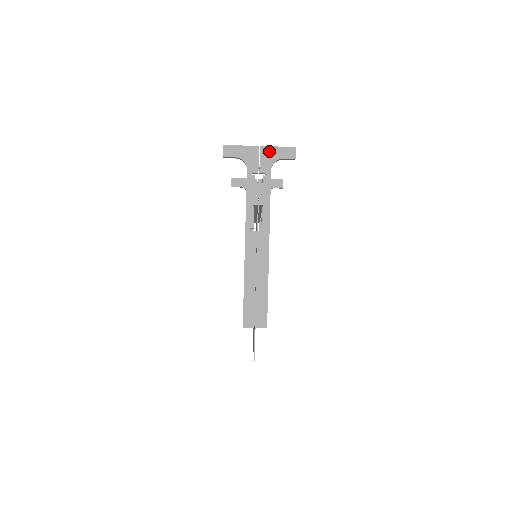
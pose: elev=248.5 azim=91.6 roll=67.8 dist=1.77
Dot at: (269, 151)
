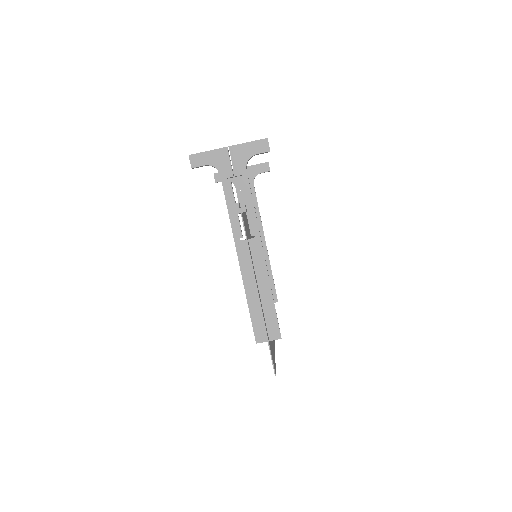
Dot at: (239, 150)
